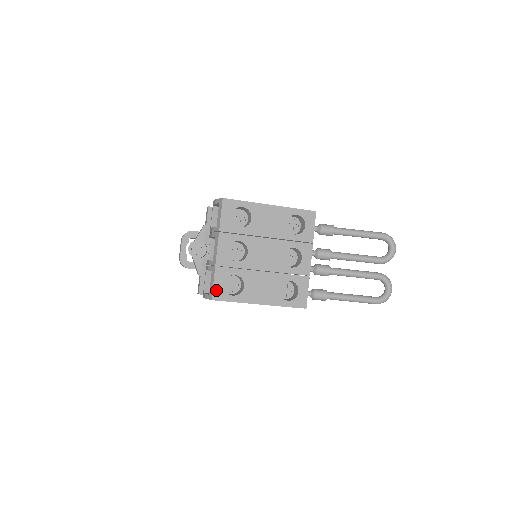
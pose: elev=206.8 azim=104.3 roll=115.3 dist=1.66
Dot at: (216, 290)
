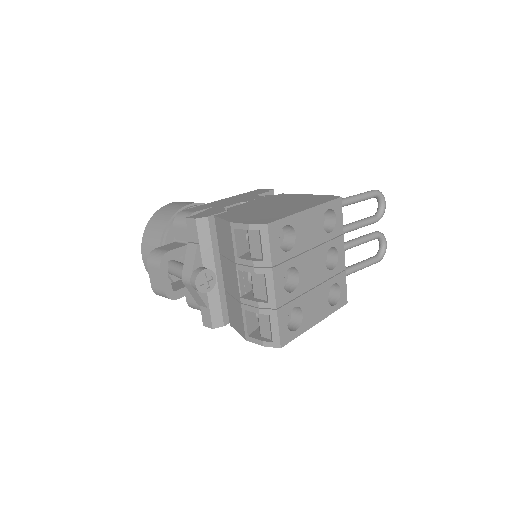
Dot at: (282, 335)
